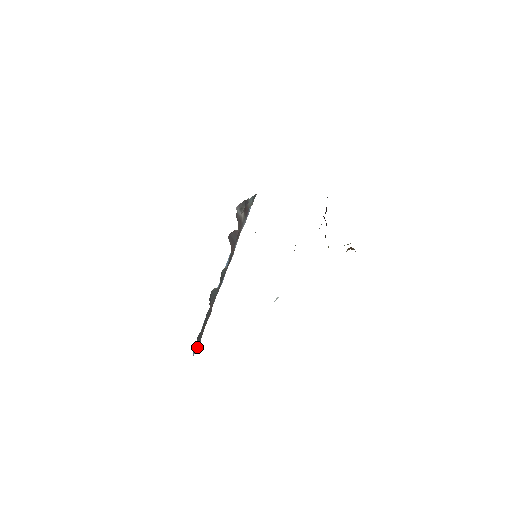
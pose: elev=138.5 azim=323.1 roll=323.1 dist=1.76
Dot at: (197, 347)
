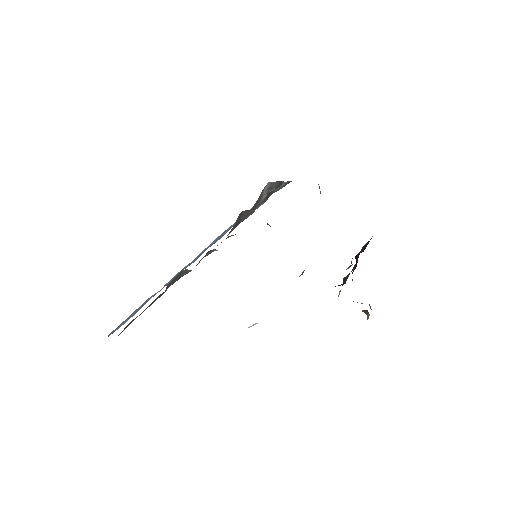
Dot at: (120, 333)
